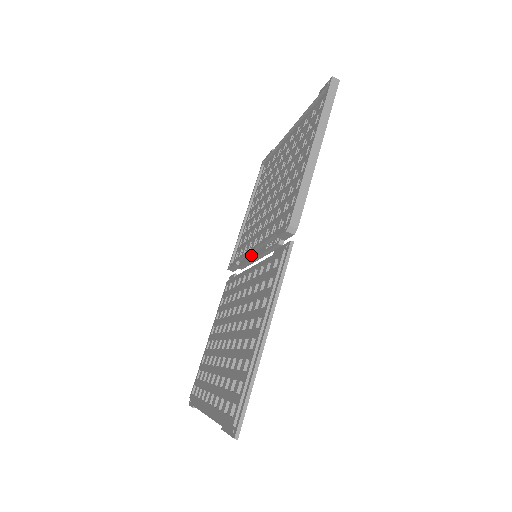
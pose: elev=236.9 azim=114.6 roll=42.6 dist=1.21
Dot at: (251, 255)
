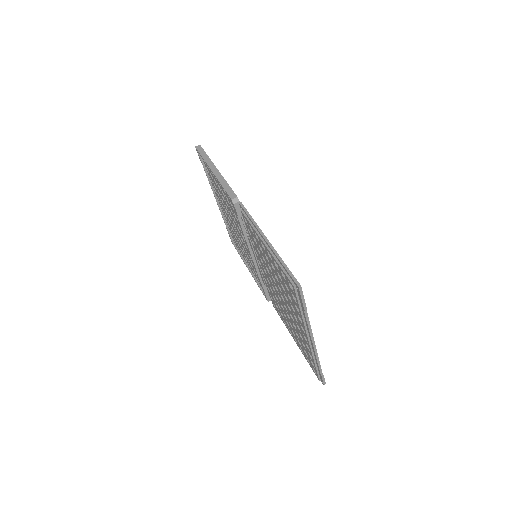
Dot at: (256, 262)
